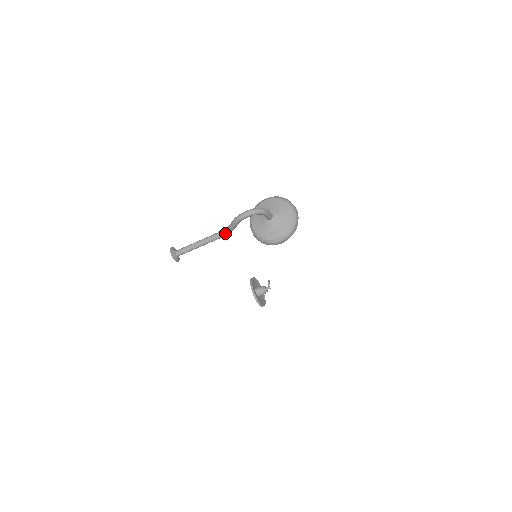
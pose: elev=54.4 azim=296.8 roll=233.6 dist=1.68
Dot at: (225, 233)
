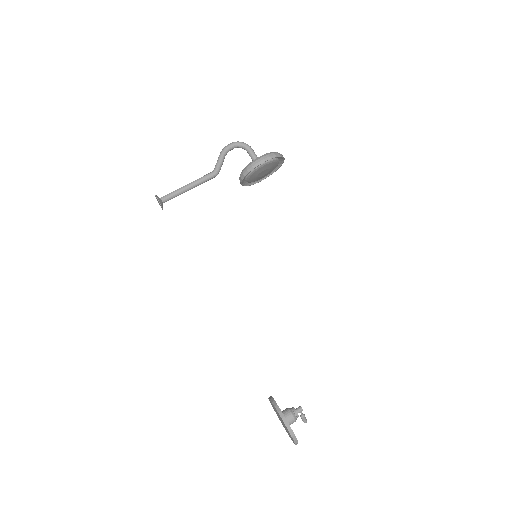
Dot at: (212, 172)
